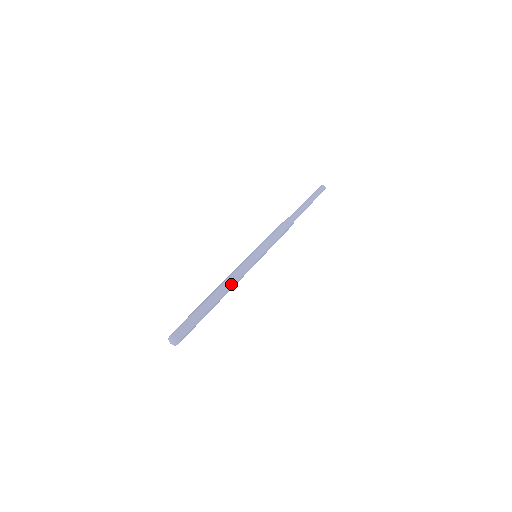
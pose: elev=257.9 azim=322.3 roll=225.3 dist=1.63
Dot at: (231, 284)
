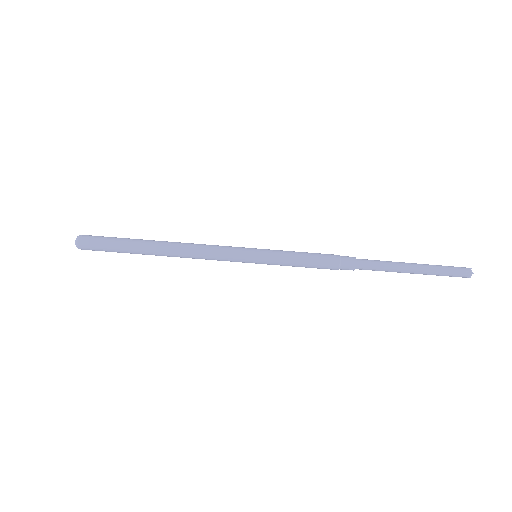
Dot at: (187, 256)
